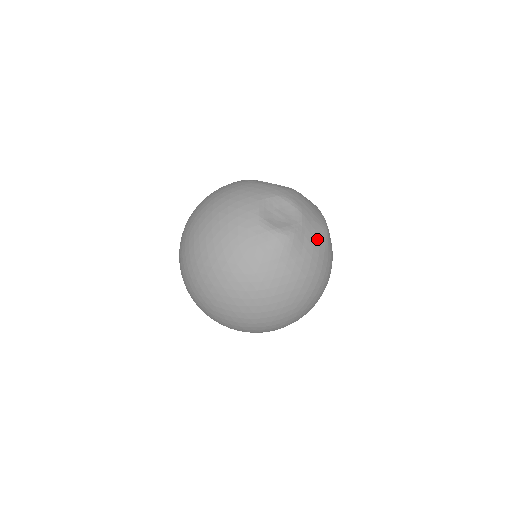
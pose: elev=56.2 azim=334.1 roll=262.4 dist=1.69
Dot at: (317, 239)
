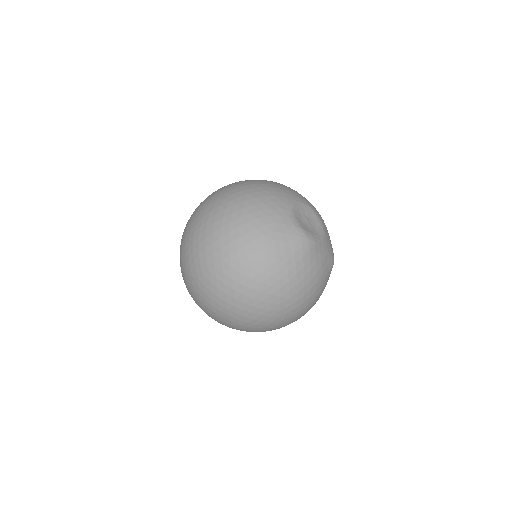
Dot at: (326, 261)
